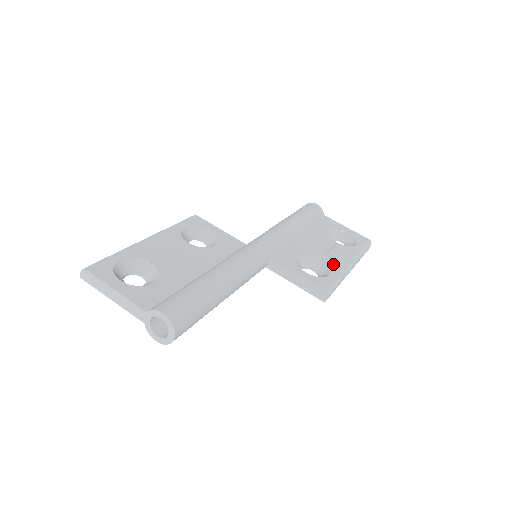
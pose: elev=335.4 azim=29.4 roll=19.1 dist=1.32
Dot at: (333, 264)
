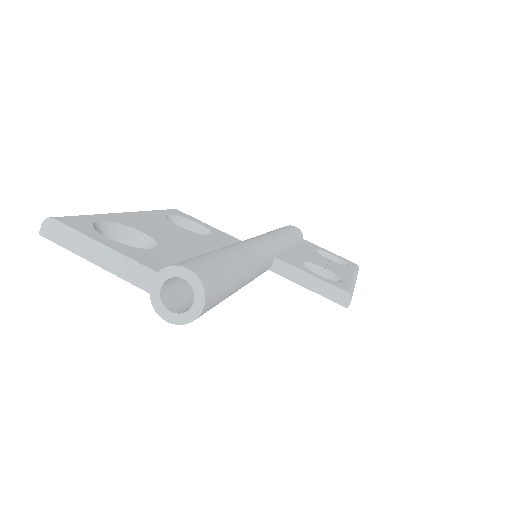
Dot at: (339, 274)
